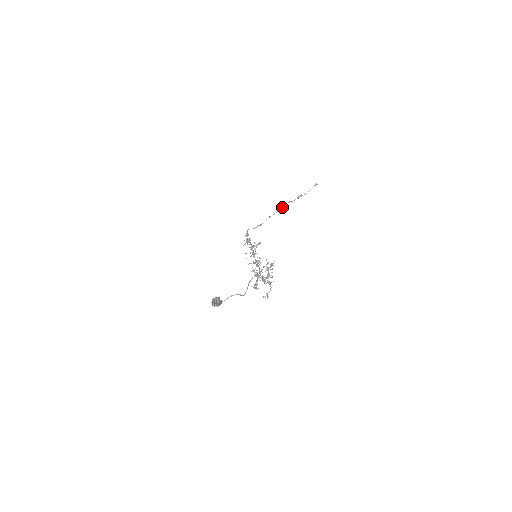
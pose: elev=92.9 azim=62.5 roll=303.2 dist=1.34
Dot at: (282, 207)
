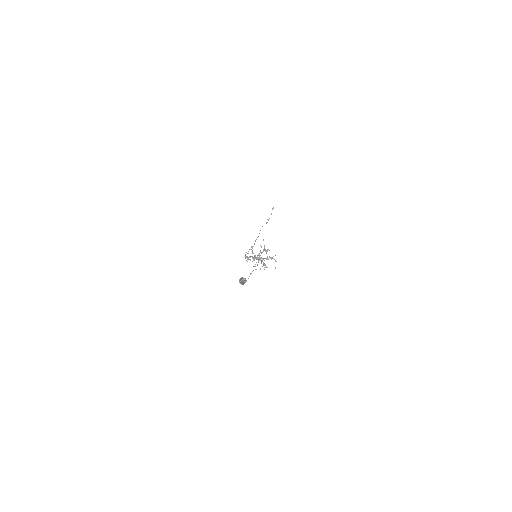
Dot at: occluded
